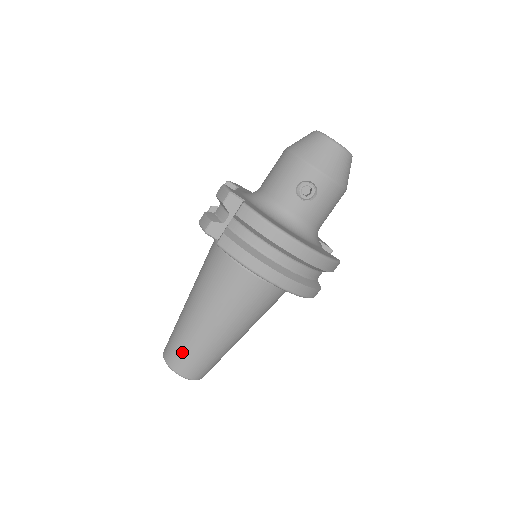
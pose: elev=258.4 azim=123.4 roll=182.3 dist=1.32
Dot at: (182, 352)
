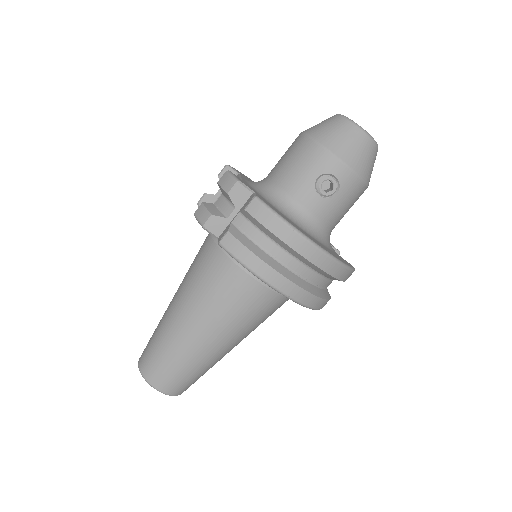
Dot at: (163, 365)
